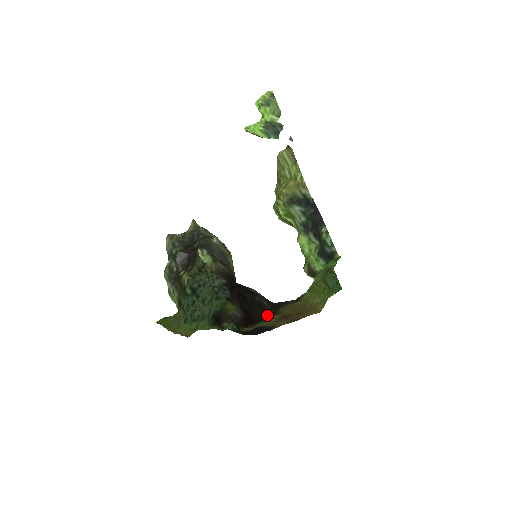
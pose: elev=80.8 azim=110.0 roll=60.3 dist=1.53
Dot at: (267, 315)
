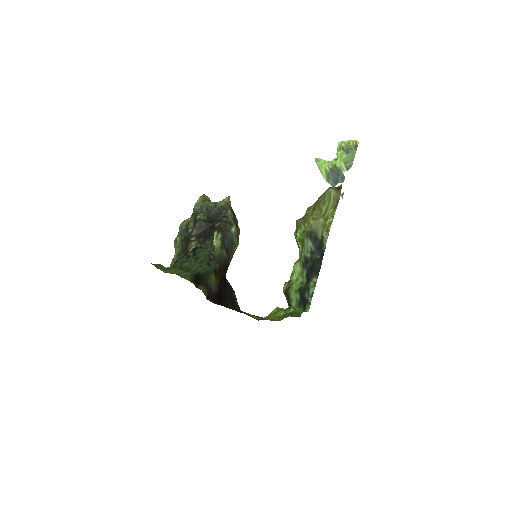
Dot at: (233, 308)
